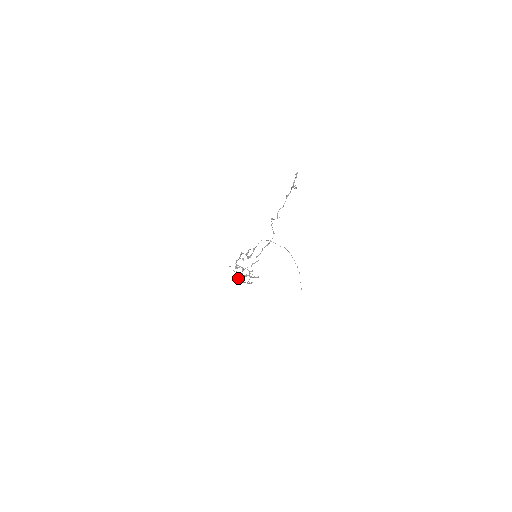
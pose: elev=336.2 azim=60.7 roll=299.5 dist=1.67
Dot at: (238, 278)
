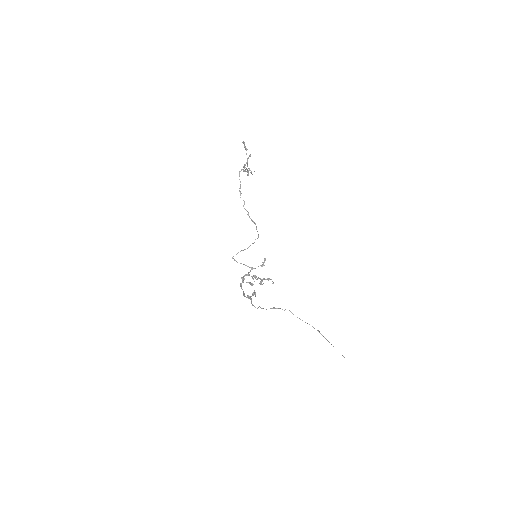
Dot at: occluded
